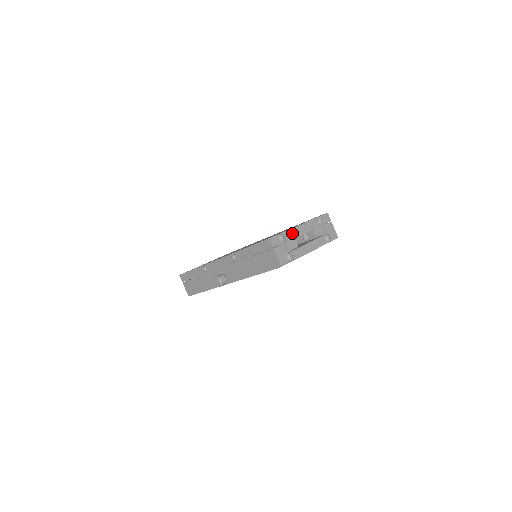
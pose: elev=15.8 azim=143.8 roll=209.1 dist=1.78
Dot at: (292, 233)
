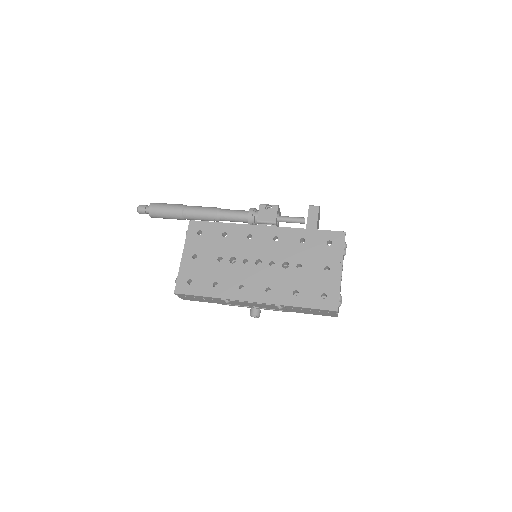
Dot at: occluded
